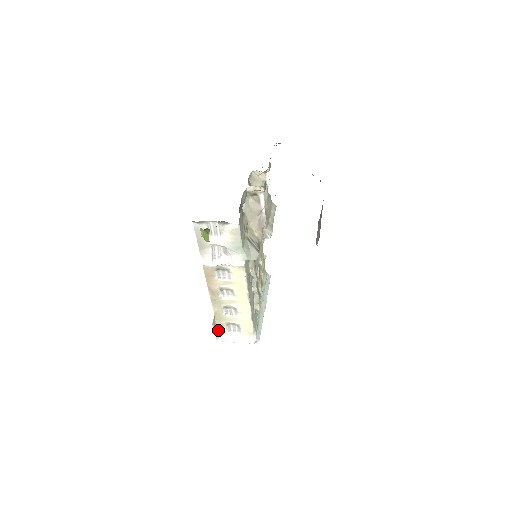
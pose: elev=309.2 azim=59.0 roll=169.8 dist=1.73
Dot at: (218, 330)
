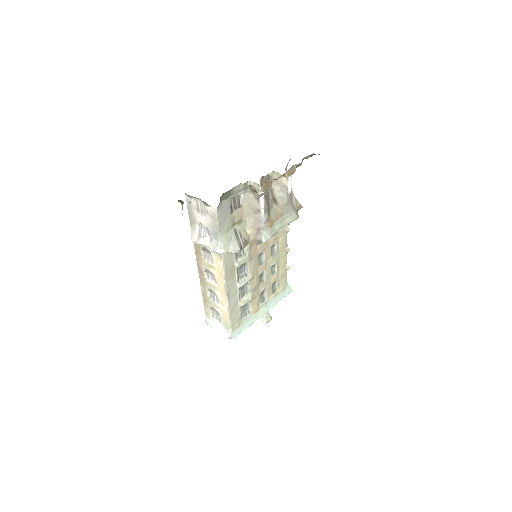
Dot at: (205, 310)
